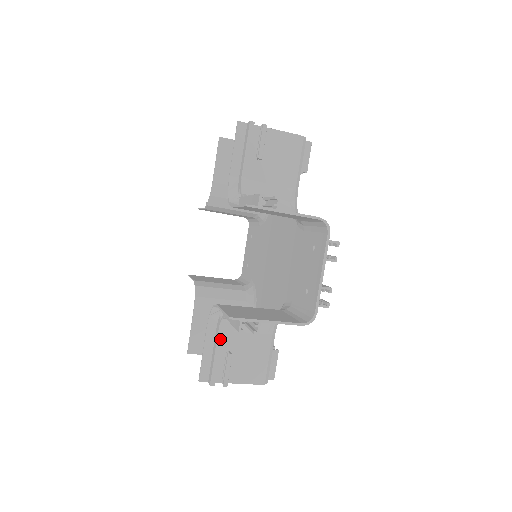
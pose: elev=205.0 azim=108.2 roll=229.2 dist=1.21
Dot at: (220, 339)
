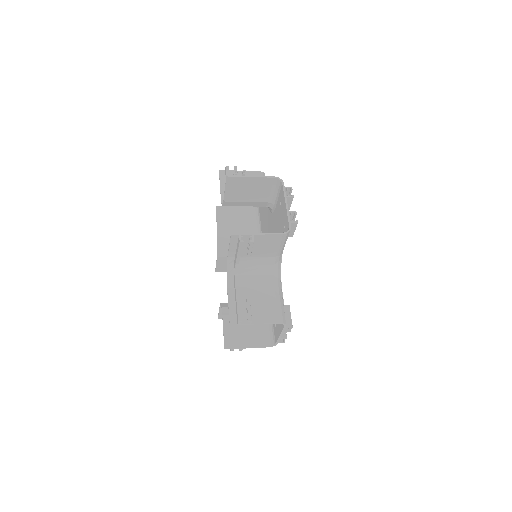
Dot at: occluded
